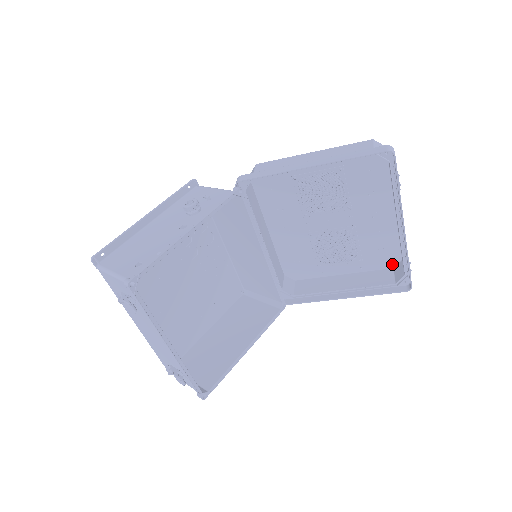
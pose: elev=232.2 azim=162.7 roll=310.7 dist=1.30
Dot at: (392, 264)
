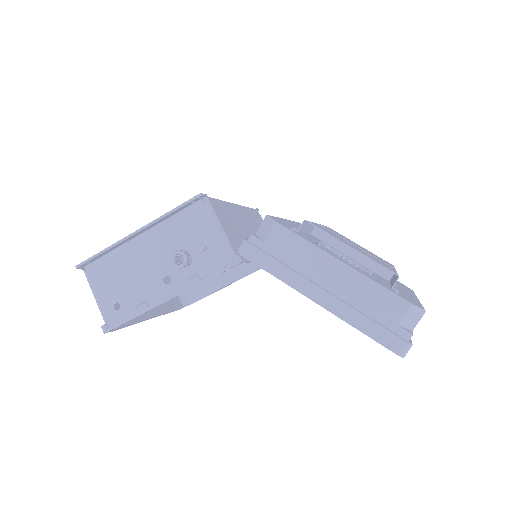
Dot at: occluded
